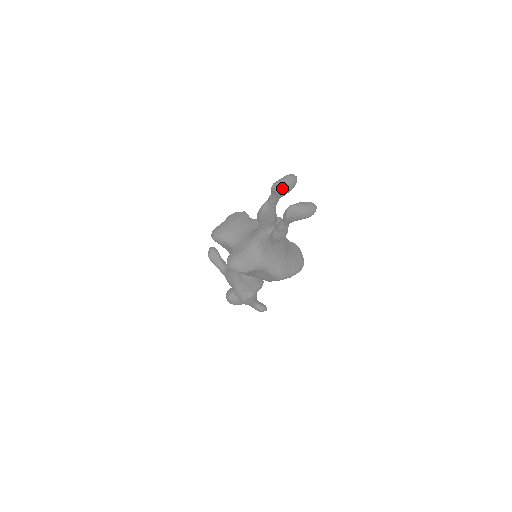
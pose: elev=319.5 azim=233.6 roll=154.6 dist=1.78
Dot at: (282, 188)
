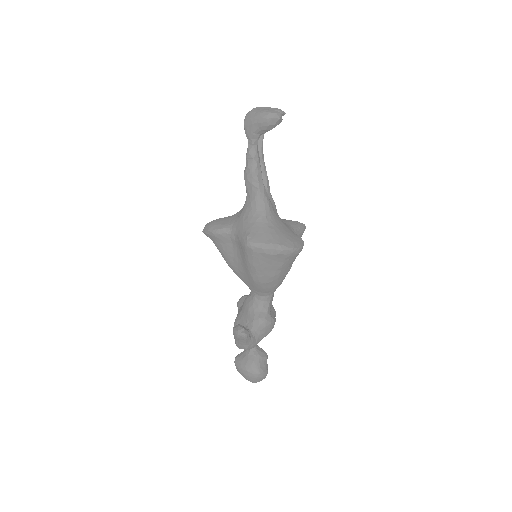
Dot at: occluded
